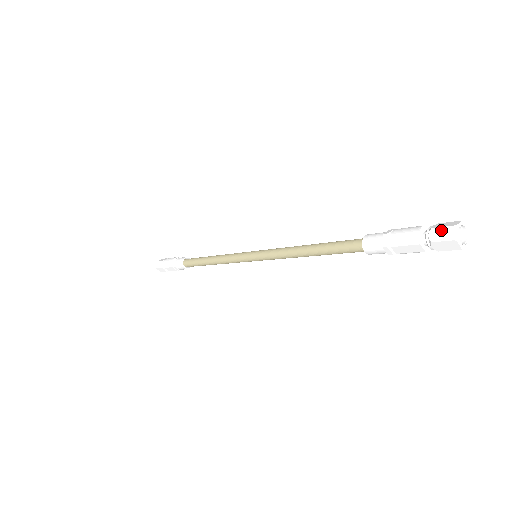
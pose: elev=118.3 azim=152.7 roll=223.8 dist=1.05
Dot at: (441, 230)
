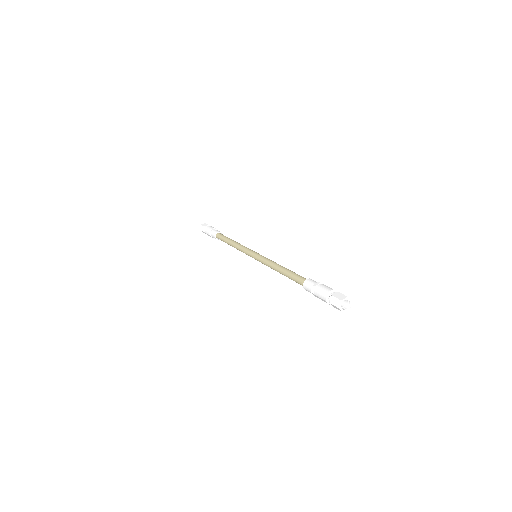
Dot at: (335, 299)
